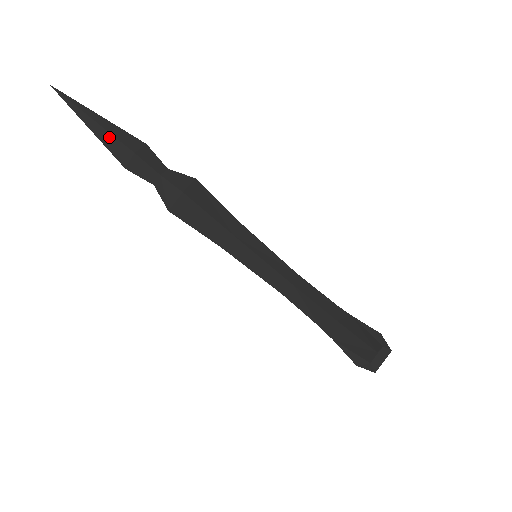
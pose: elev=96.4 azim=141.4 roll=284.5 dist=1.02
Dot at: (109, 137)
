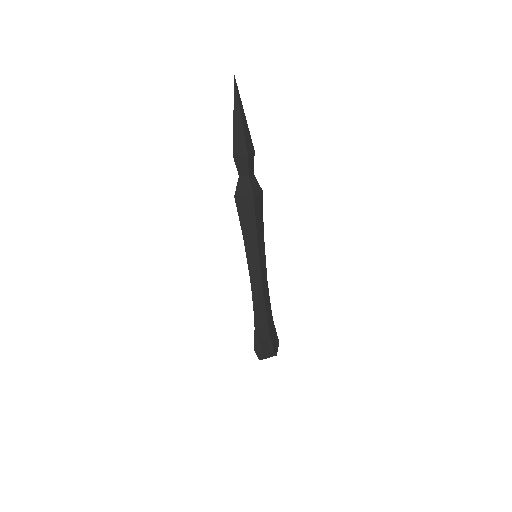
Dot at: (241, 133)
